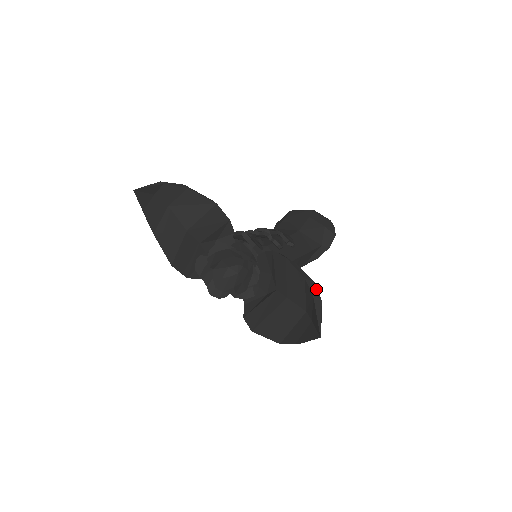
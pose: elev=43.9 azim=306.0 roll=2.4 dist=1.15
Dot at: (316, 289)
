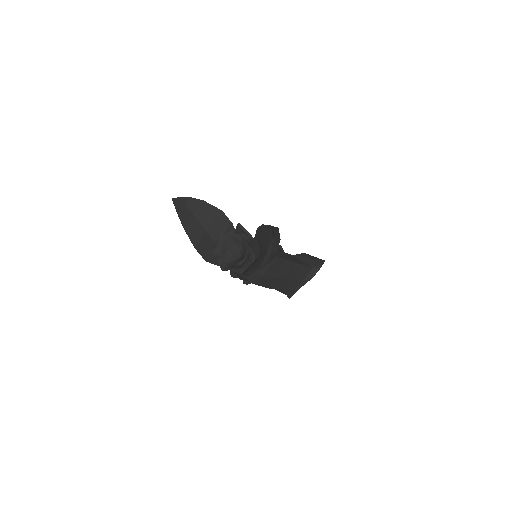
Dot at: (277, 228)
